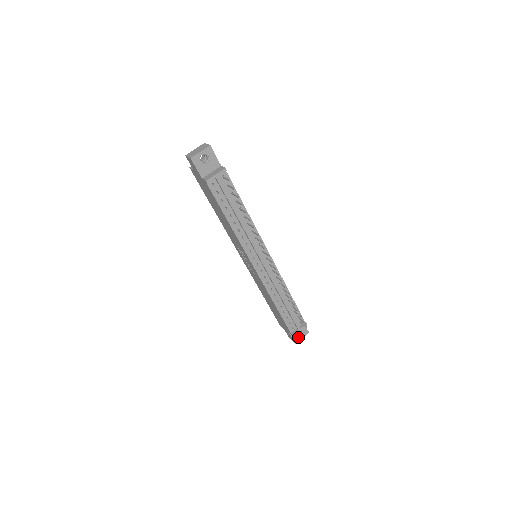
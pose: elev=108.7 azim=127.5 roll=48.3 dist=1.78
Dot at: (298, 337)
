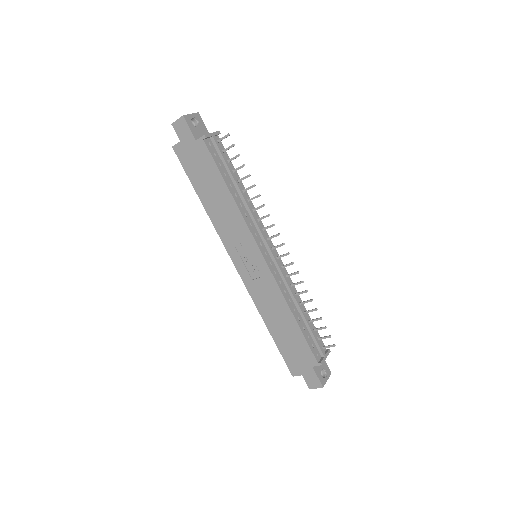
Dot at: (323, 378)
